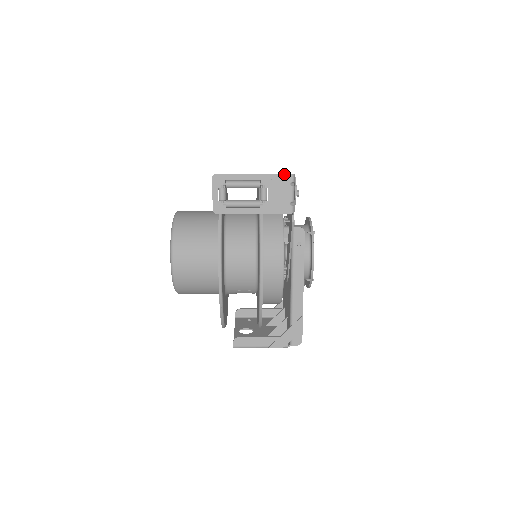
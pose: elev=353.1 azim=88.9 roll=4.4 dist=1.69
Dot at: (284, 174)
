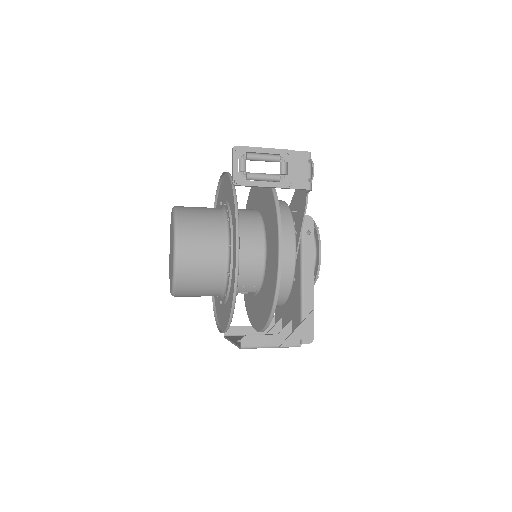
Dot at: (302, 151)
